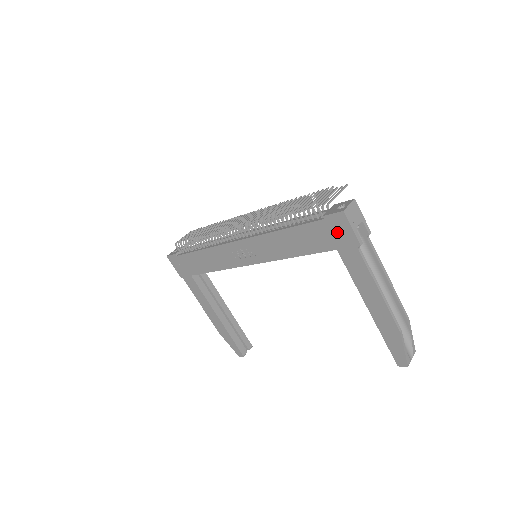
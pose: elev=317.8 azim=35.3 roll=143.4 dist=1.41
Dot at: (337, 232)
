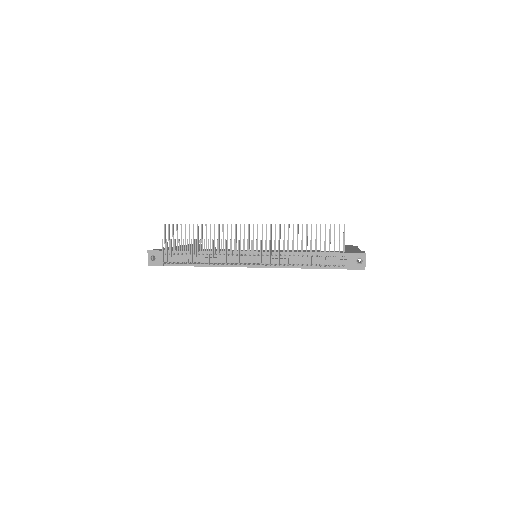
Dot at: occluded
